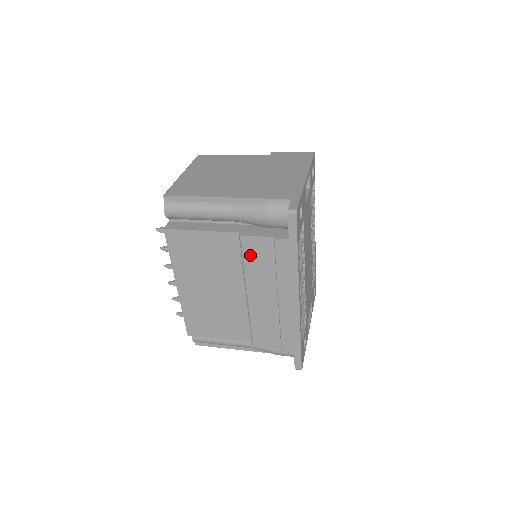
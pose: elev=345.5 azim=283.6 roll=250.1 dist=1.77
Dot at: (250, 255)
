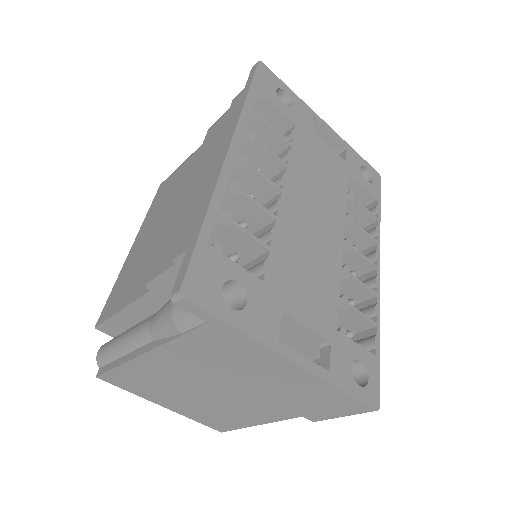
Dot at: (207, 142)
